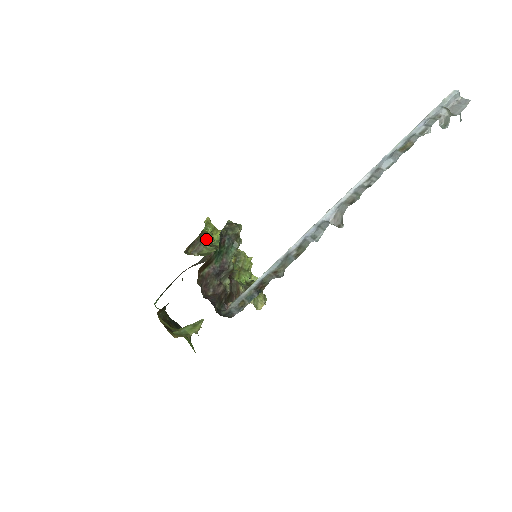
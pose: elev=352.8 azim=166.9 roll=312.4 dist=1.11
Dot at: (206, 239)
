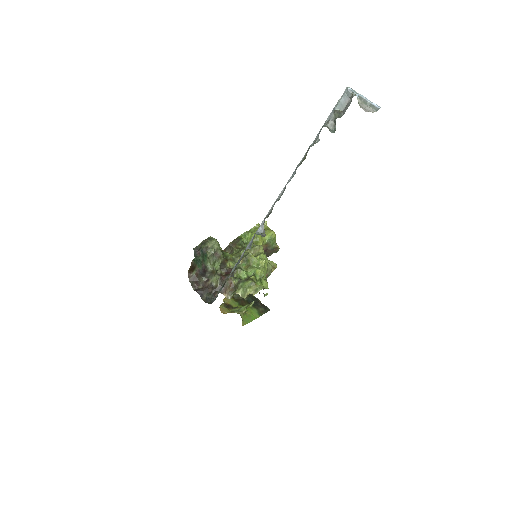
Dot at: (238, 243)
